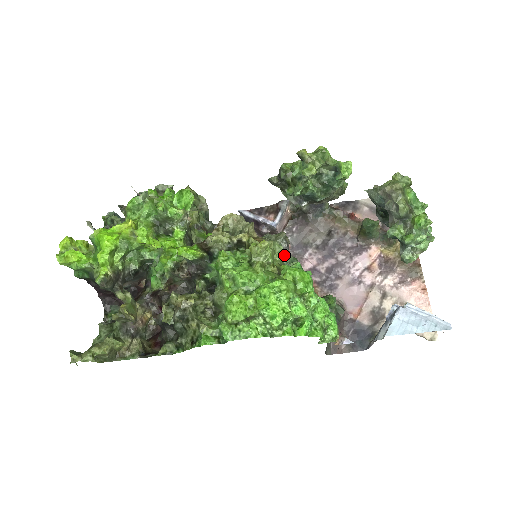
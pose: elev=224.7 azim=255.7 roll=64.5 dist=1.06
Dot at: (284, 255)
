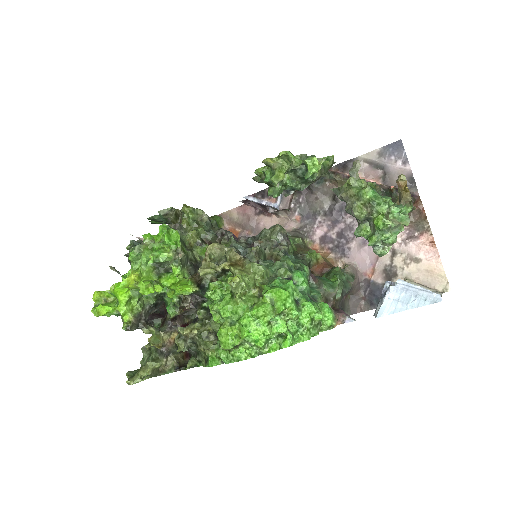
Dot at: (265, 272)
